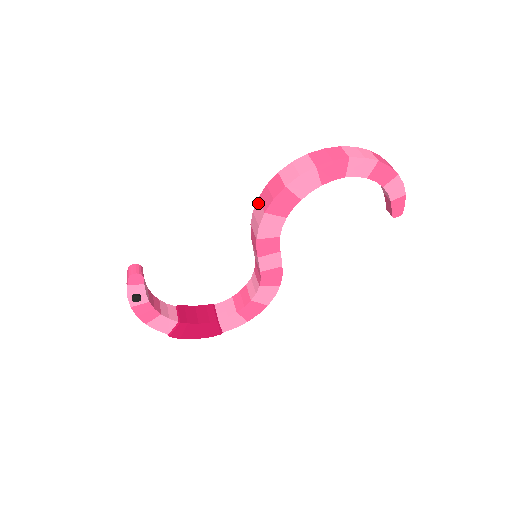
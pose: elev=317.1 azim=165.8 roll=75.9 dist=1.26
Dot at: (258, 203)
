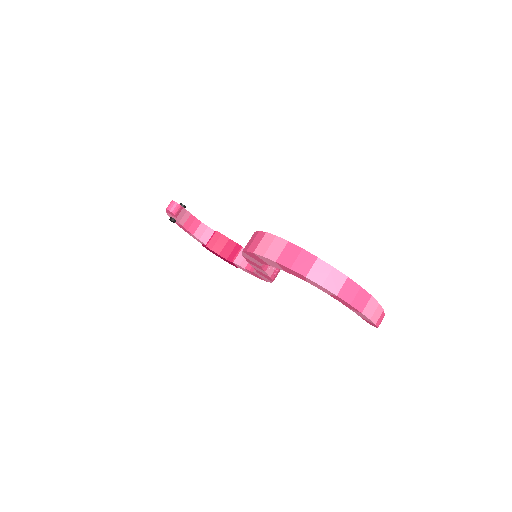
Dot at: (252, 236)
